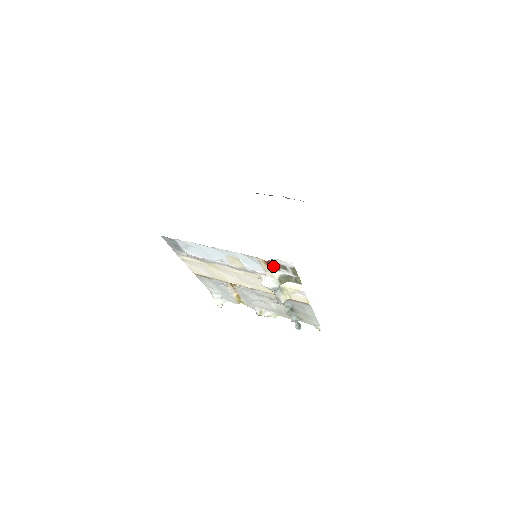
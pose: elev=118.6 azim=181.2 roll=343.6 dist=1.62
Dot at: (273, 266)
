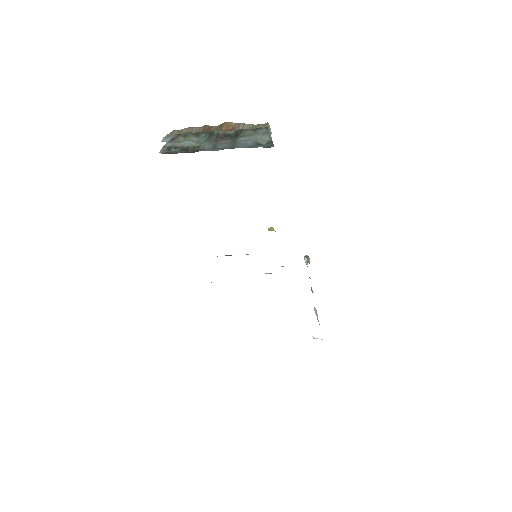
Dot at: occluded
